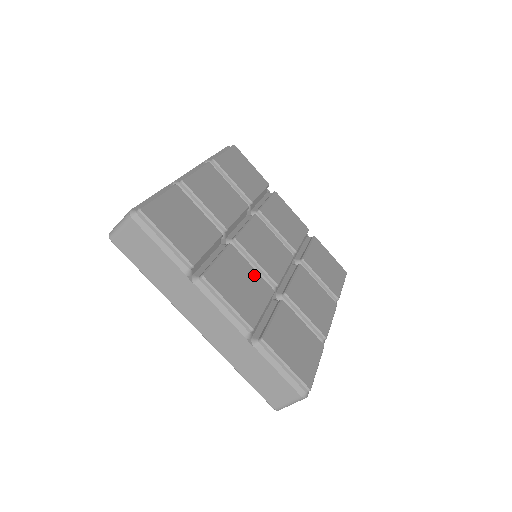
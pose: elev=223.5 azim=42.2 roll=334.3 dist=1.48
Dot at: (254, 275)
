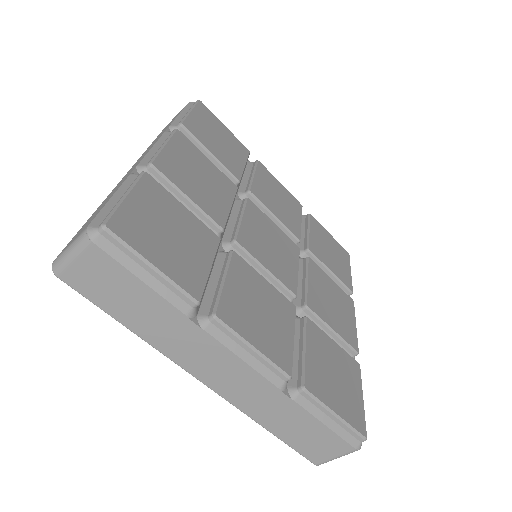
Dot at: (270, 291)
